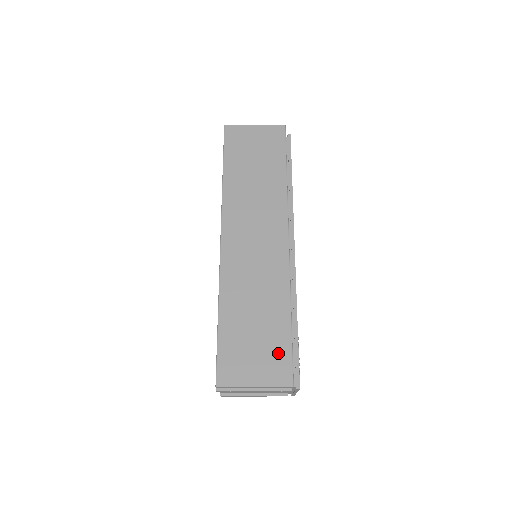
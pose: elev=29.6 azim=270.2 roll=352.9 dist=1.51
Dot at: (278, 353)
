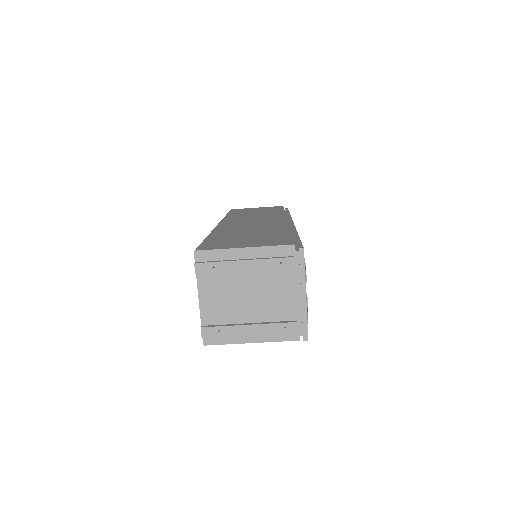
Dot at: (275, 238)
